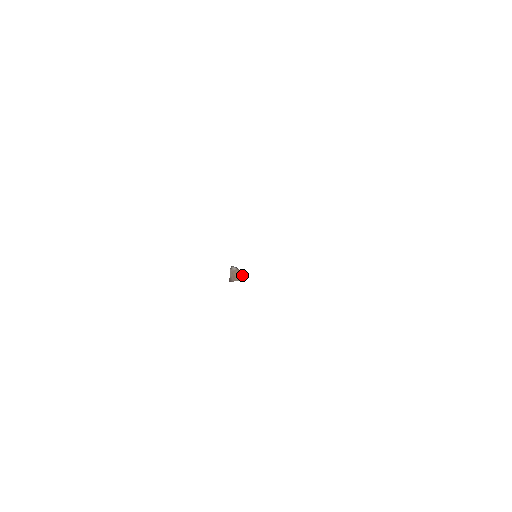
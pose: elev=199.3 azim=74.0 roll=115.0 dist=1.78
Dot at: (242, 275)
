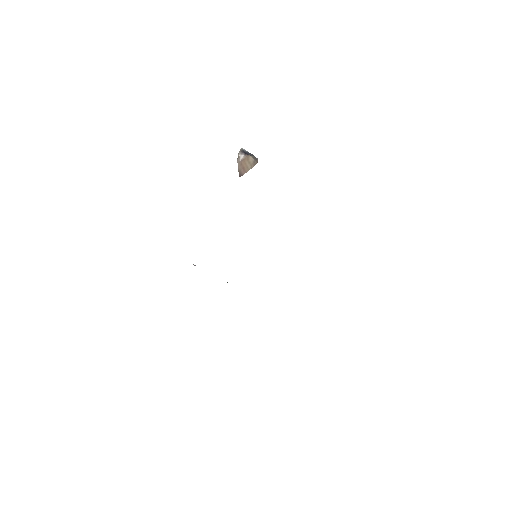
Dot at: (253, 161)
